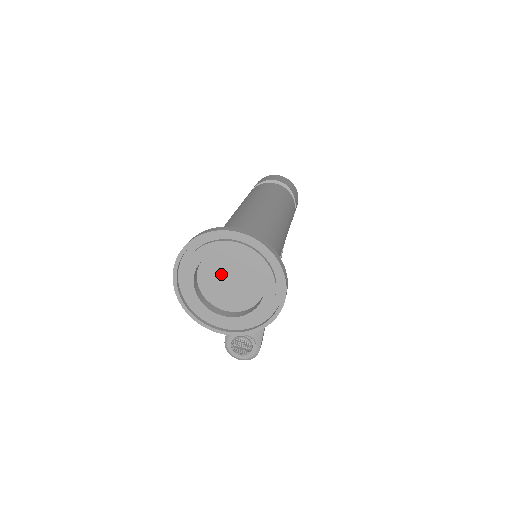
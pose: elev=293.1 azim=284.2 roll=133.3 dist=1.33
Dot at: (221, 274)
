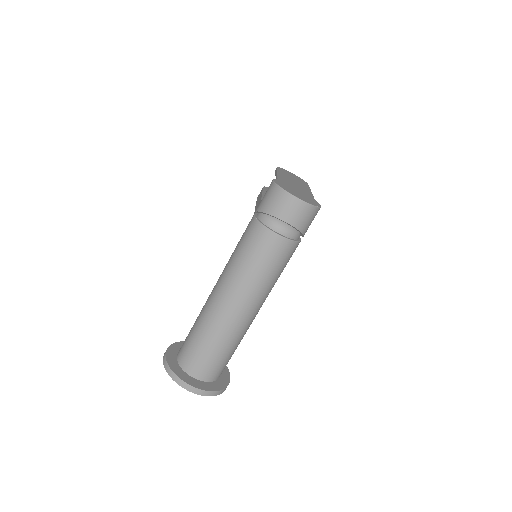
Dot at: occluded
